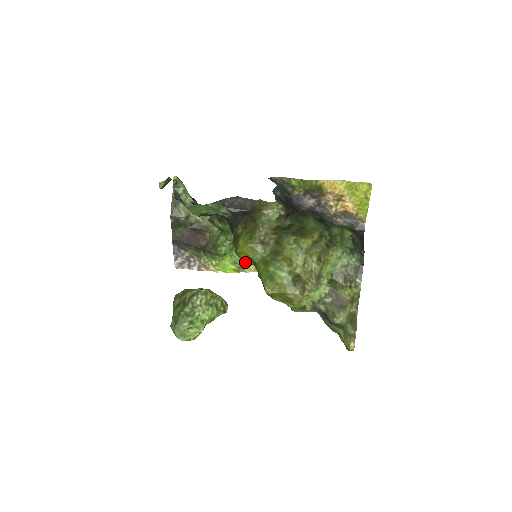
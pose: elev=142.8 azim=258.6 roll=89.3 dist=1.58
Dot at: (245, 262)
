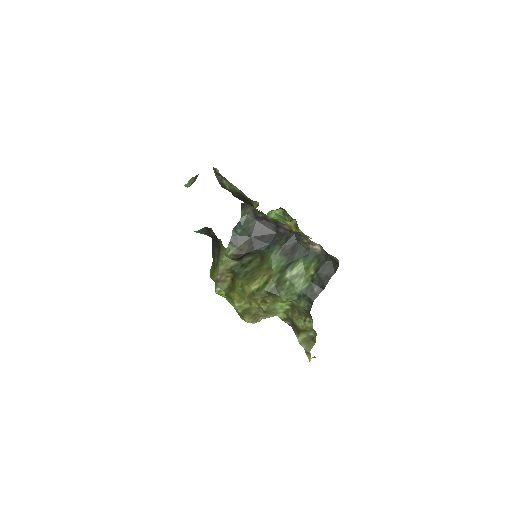
Dot at: (289, 225)
